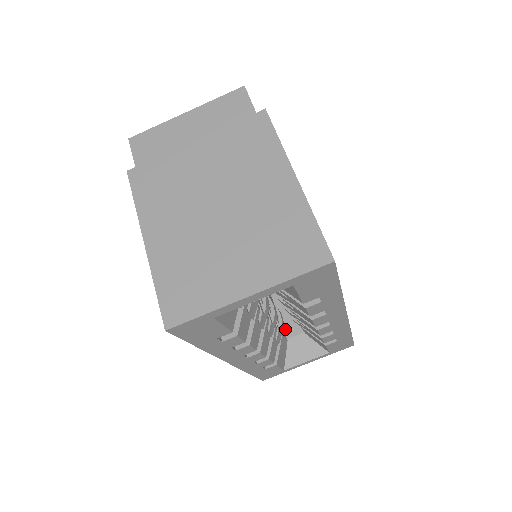
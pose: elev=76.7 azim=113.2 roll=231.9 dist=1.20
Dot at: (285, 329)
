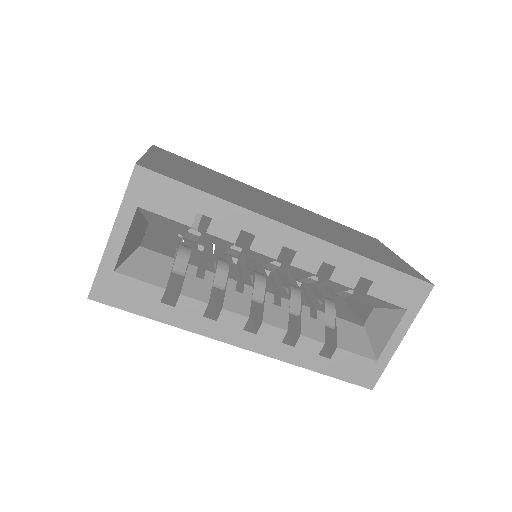
Dot at: (360, 319)
